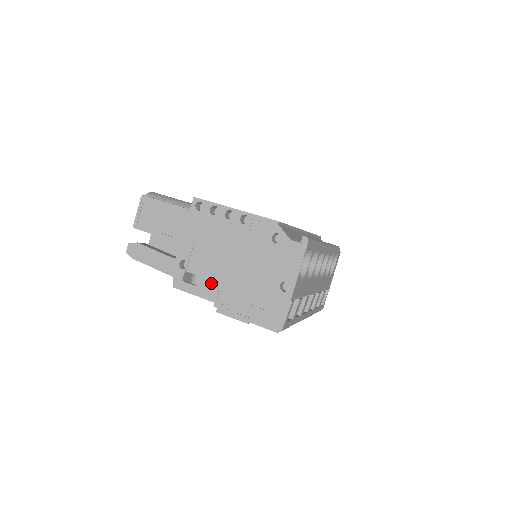
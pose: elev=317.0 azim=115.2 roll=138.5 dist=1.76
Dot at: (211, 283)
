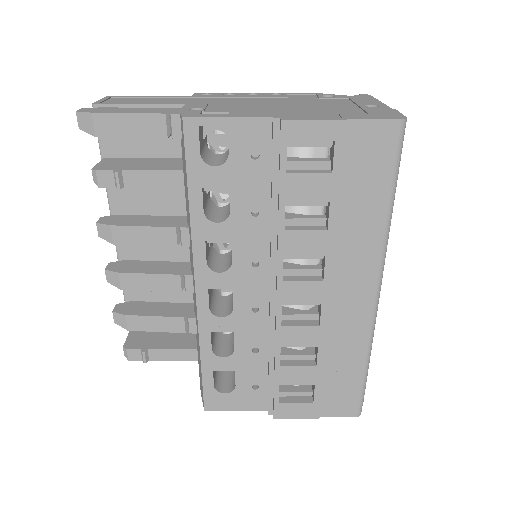
Dot at: (255, 112)
